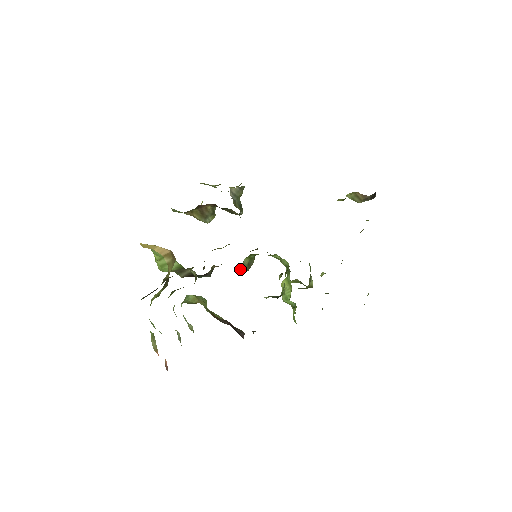
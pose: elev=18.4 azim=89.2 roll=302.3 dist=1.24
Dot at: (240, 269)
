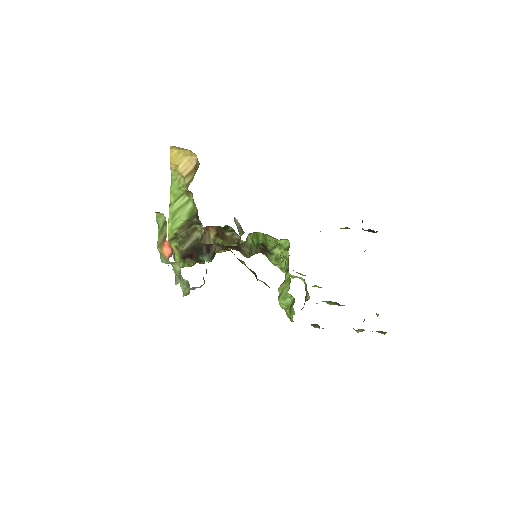
Dot at: (243, 249)
